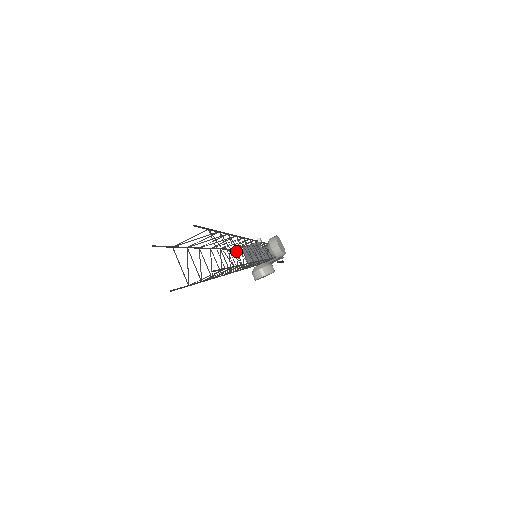
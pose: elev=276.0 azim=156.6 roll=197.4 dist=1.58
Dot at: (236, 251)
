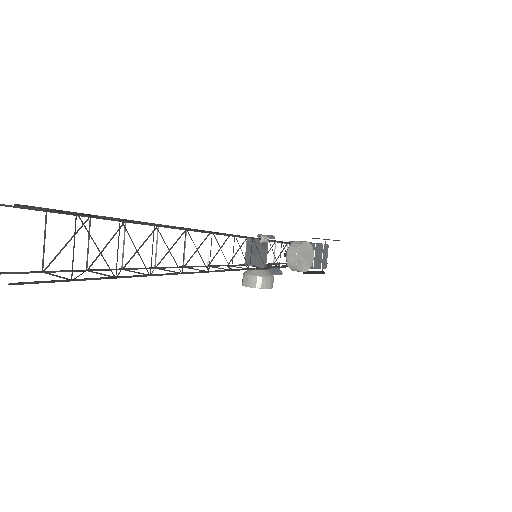
Dot at: (229, 238)
